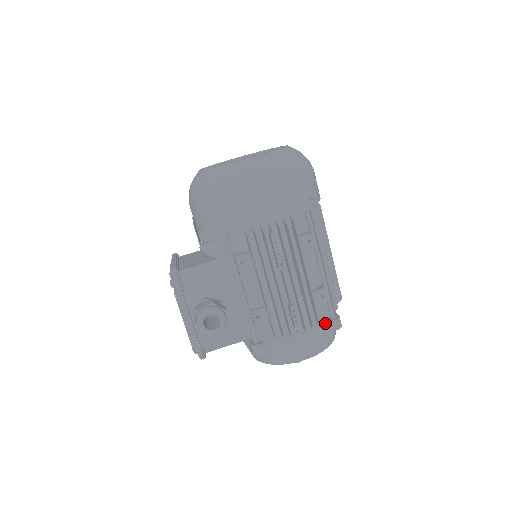
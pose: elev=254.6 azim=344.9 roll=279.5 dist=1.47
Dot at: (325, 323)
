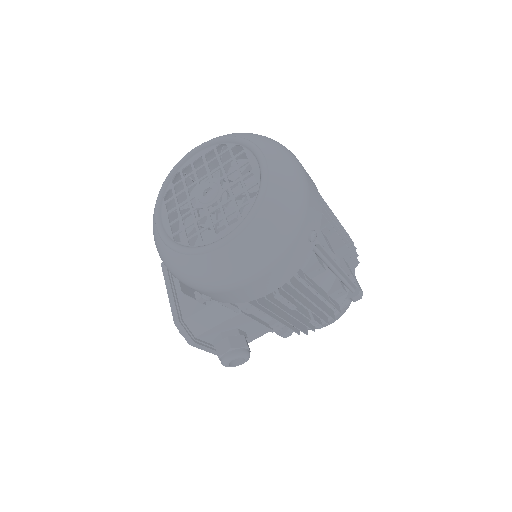
Dot at: (346, 300)
